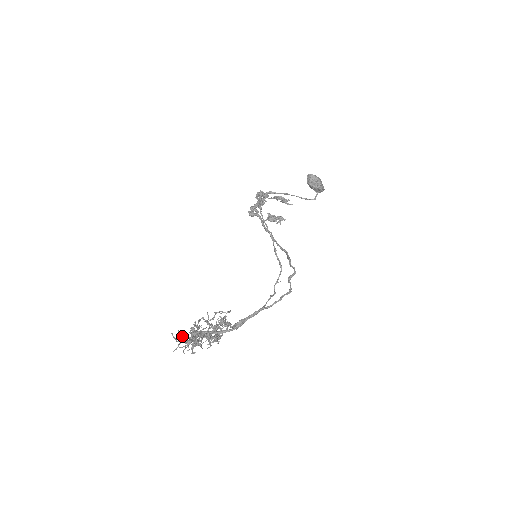
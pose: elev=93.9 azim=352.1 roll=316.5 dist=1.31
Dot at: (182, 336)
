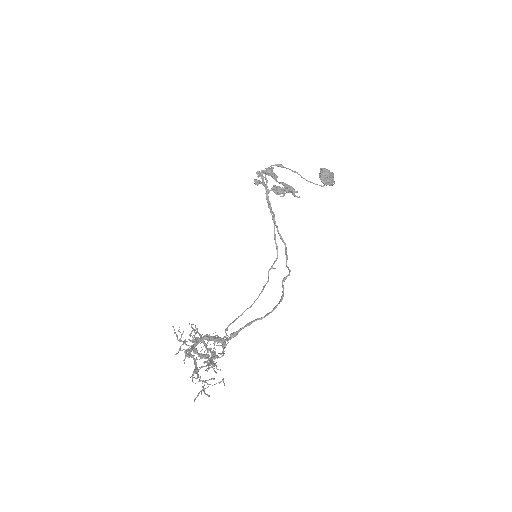
Dot at: (184, 351)
